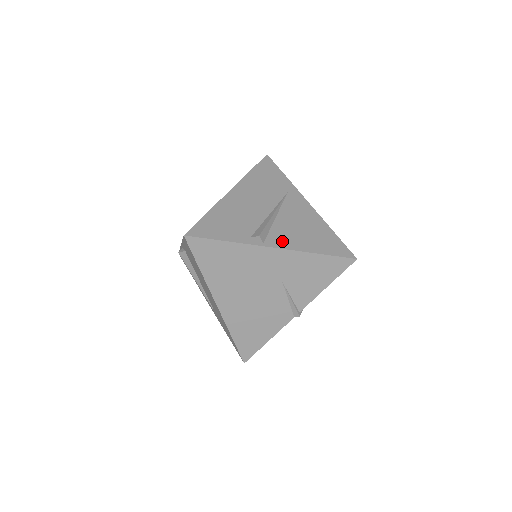
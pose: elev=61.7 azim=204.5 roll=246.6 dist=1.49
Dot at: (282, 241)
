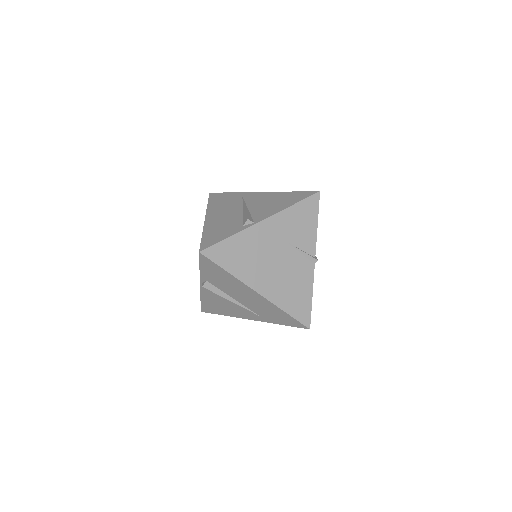
Dot at: (265, 214)
